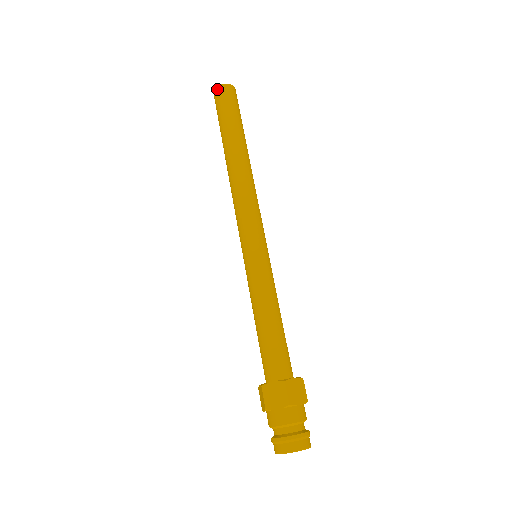
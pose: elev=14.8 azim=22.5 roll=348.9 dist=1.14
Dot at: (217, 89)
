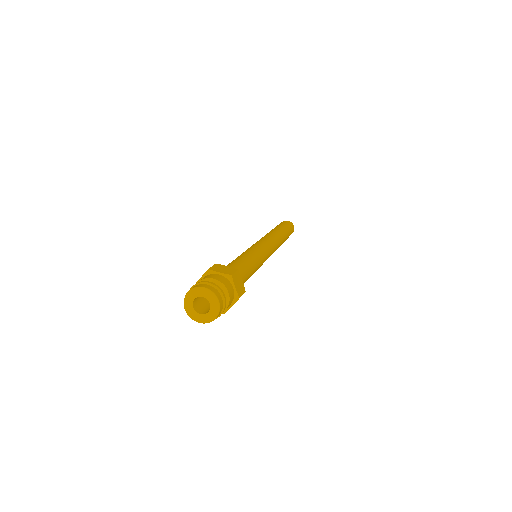
Dot at: (286, 221)
